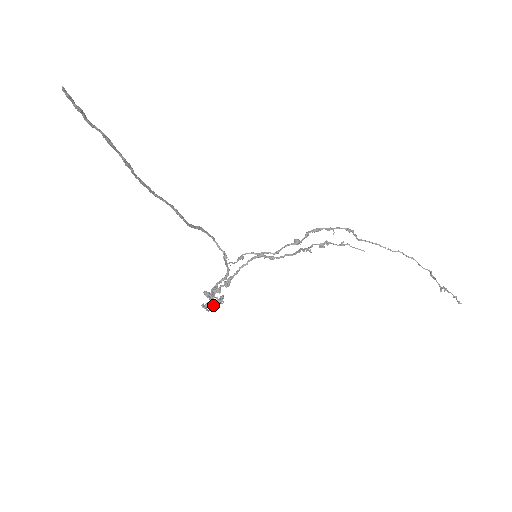
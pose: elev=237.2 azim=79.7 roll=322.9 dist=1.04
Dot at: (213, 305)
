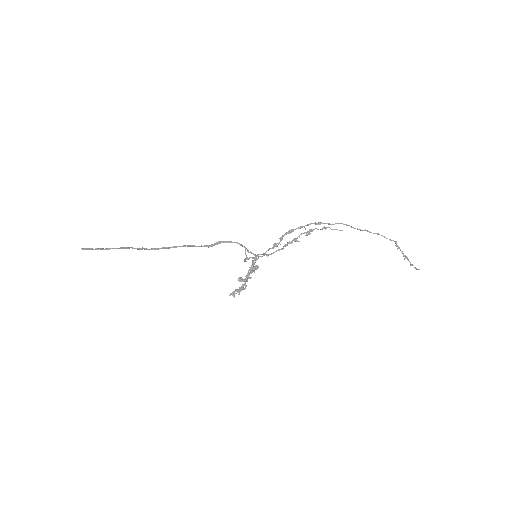
Dot at: (238, 291)
